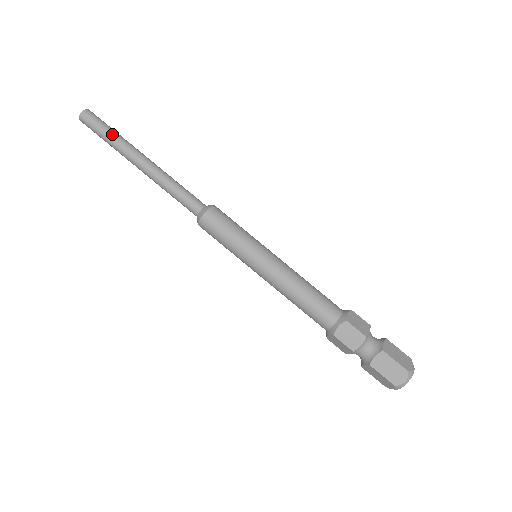
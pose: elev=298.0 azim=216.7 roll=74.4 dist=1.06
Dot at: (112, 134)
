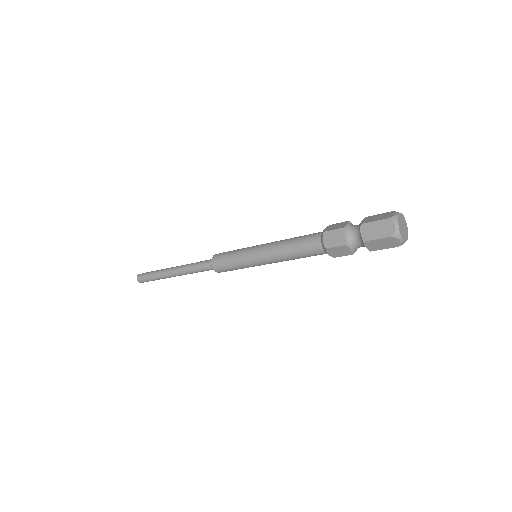
Dot at: (153, 278)
